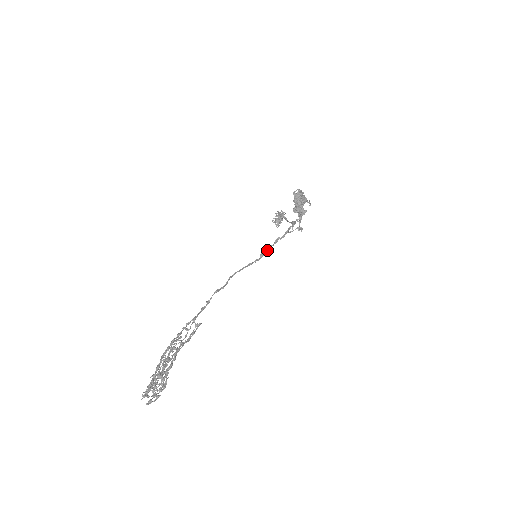
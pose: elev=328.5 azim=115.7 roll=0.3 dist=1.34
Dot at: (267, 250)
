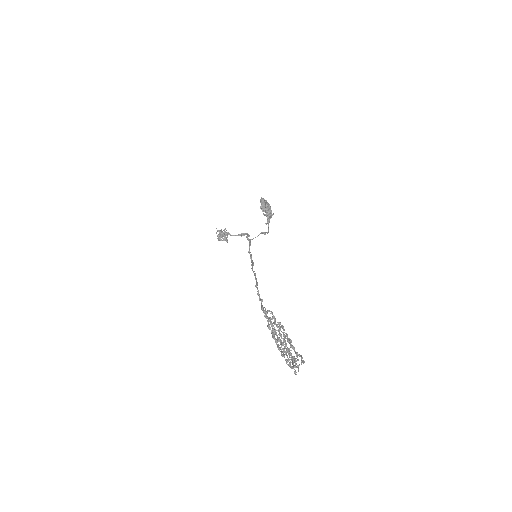
Dot at: (251, 254)
